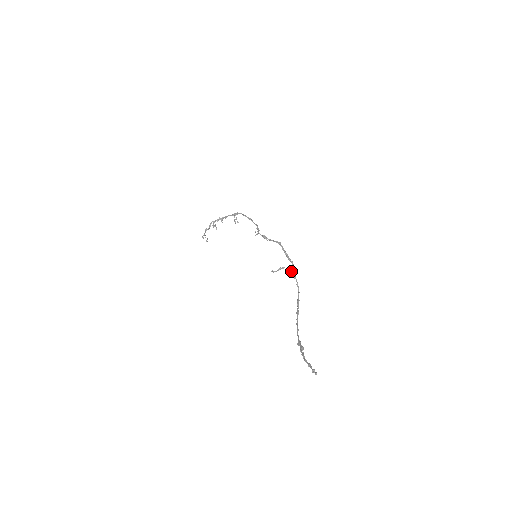
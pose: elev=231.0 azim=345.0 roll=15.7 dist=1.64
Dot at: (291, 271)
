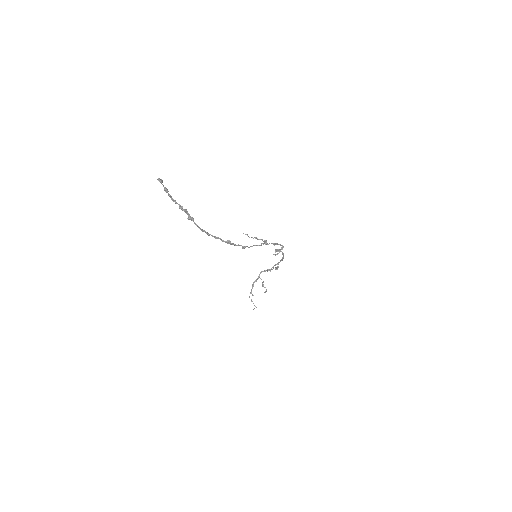
Dot at: (264, 241)
